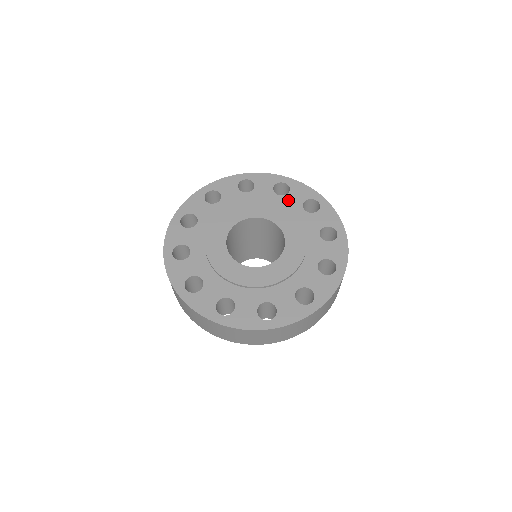
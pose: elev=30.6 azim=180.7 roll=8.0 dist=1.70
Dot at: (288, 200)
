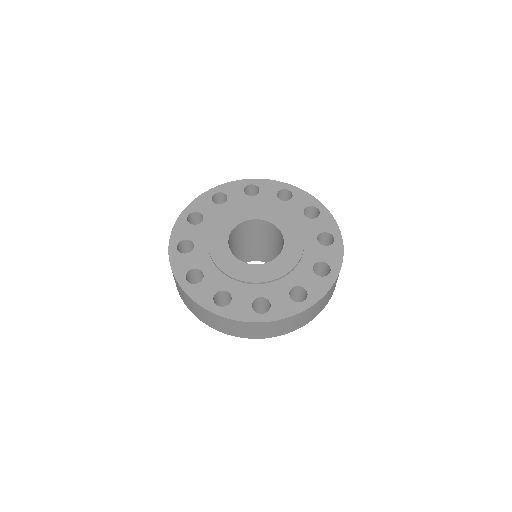
Dot at: (263, 197)
